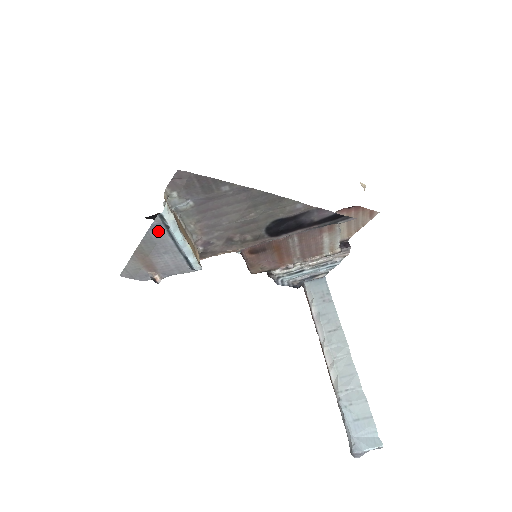
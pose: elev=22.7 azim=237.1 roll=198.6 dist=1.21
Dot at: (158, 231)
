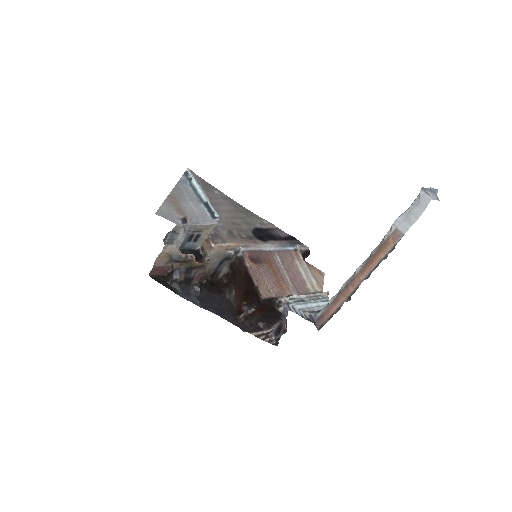
Dot at: (184, 185)
